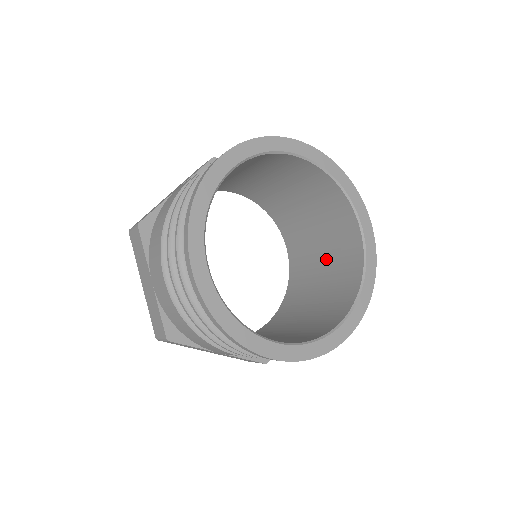
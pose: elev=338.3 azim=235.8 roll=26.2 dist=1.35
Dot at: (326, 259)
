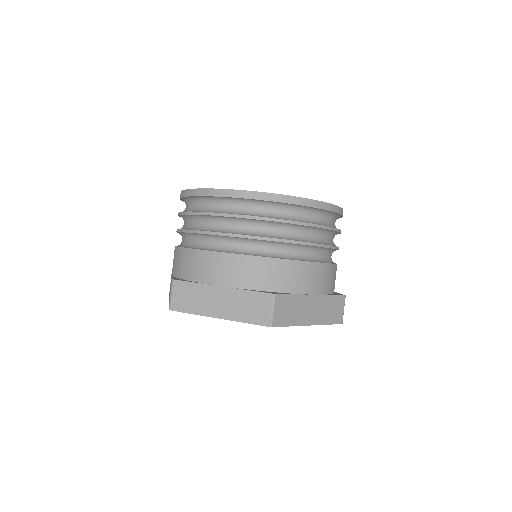
Dot at: occluded
